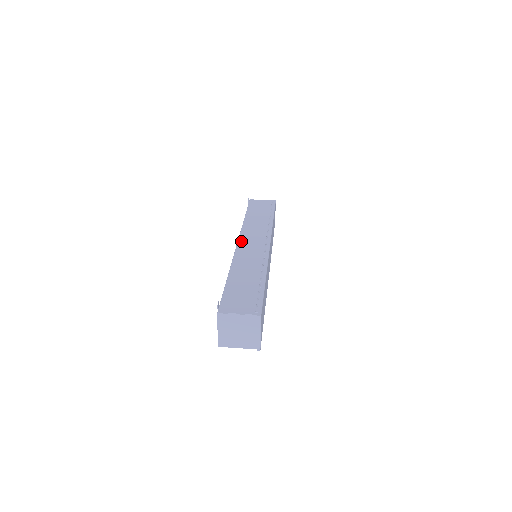
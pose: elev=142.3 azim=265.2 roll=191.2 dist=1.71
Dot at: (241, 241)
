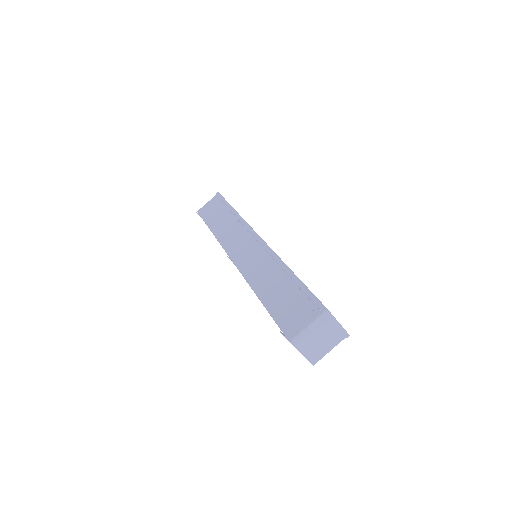
Dot at: (233, 256)
